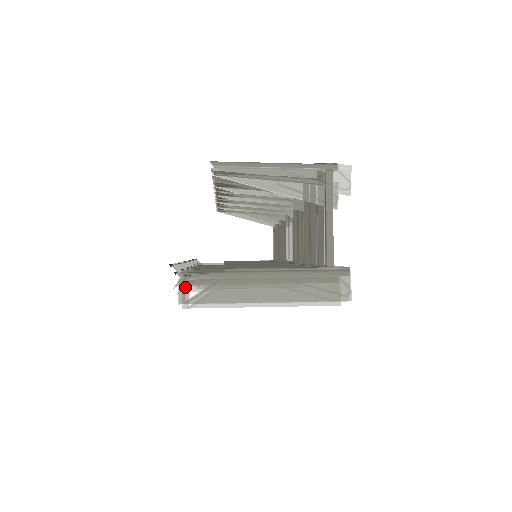
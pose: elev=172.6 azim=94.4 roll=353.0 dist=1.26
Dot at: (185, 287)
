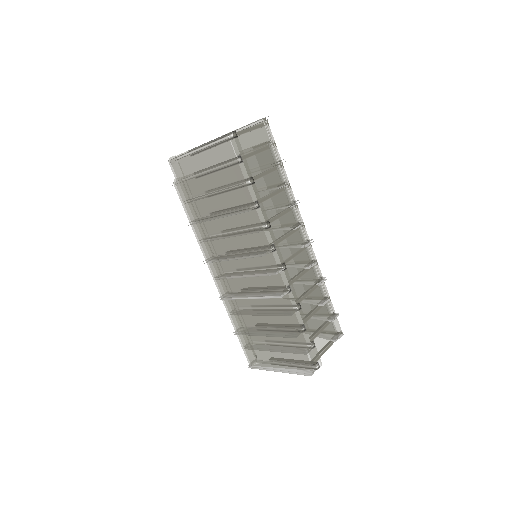
Dot at: occluded
